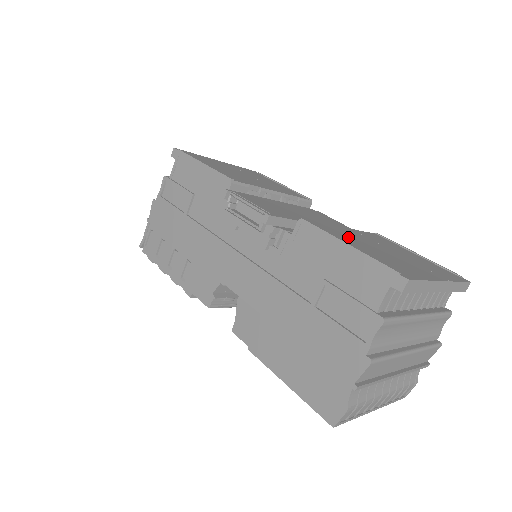
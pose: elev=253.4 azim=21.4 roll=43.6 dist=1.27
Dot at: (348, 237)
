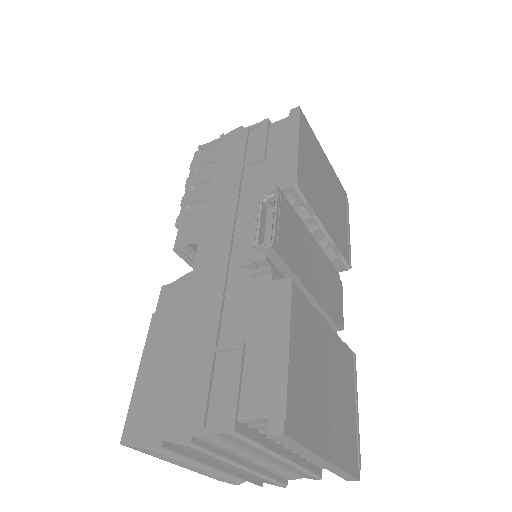
Dot at: (309, 336)
